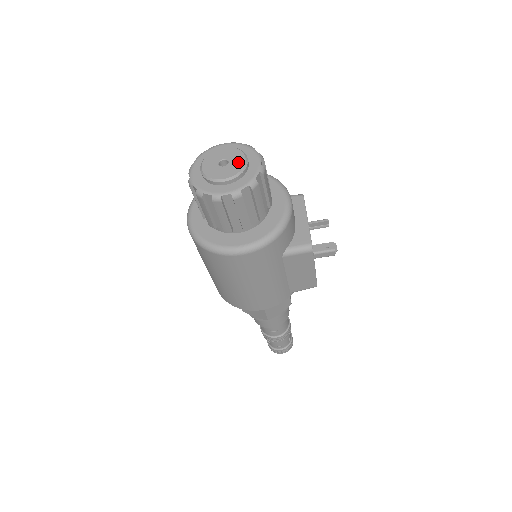
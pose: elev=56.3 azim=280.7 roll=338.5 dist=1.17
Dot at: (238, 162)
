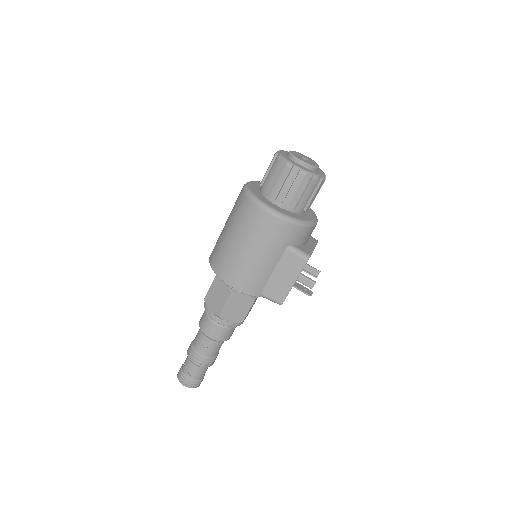
Dot at: (314, 164)
